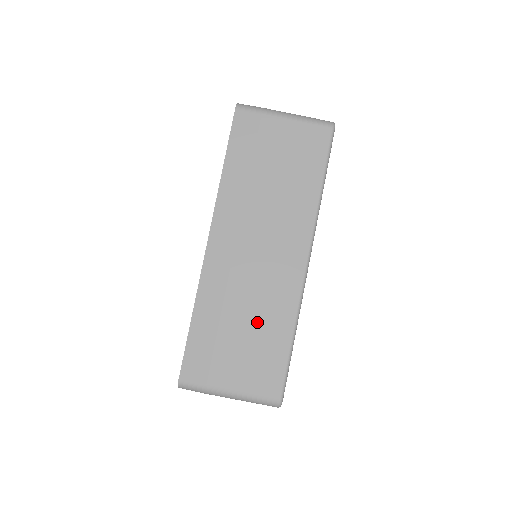
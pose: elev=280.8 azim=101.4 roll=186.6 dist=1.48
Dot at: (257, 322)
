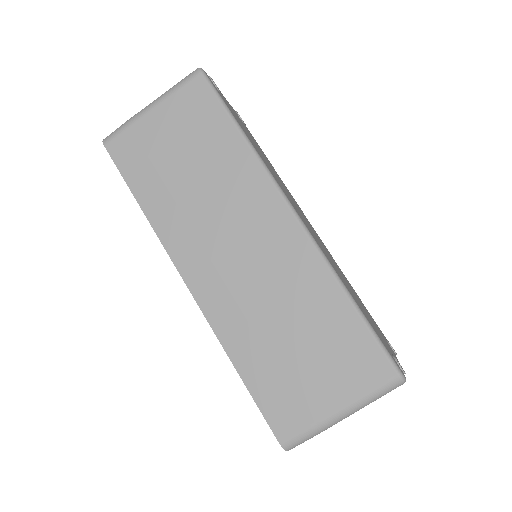
Dot at: (301, 317)
